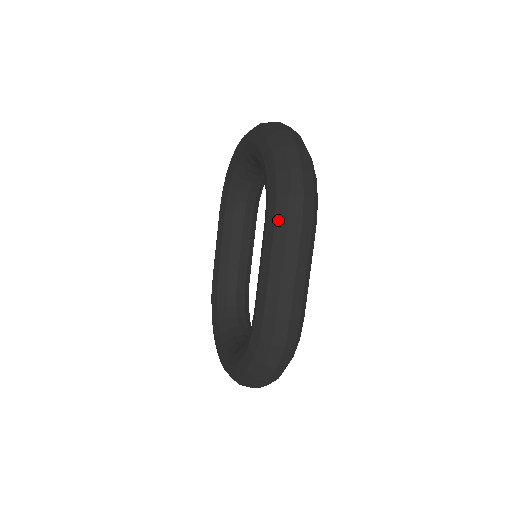
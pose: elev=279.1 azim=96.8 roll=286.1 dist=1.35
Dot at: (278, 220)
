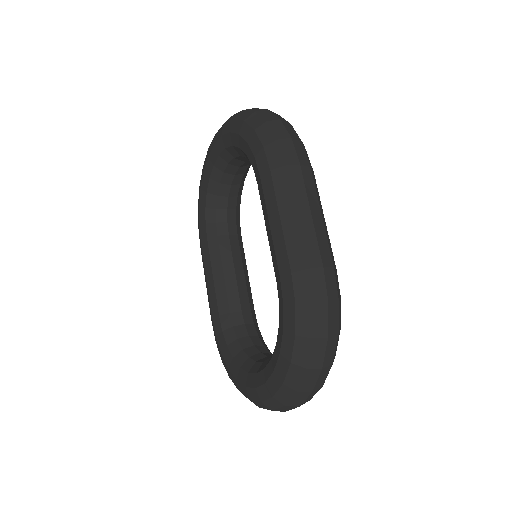
Dot at: (273, 166)
